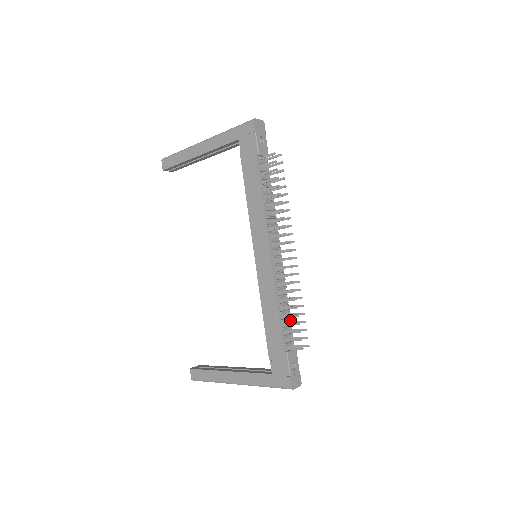
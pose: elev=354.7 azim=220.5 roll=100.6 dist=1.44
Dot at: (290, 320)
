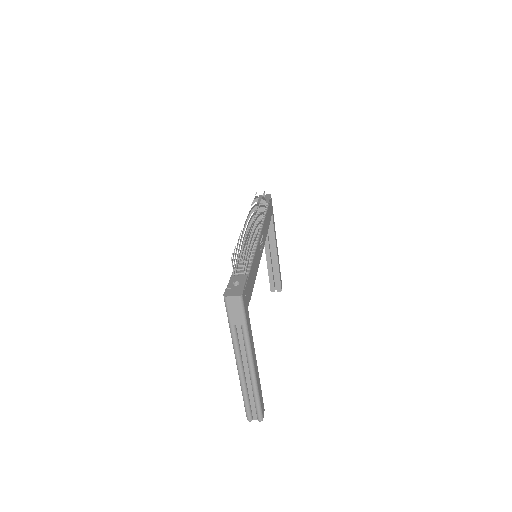
Dot at: (252, 263)
